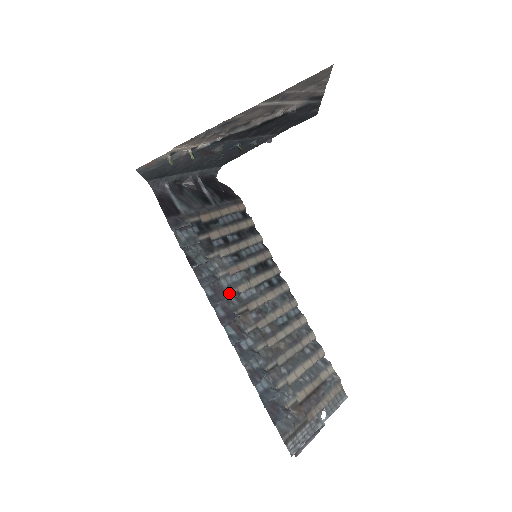
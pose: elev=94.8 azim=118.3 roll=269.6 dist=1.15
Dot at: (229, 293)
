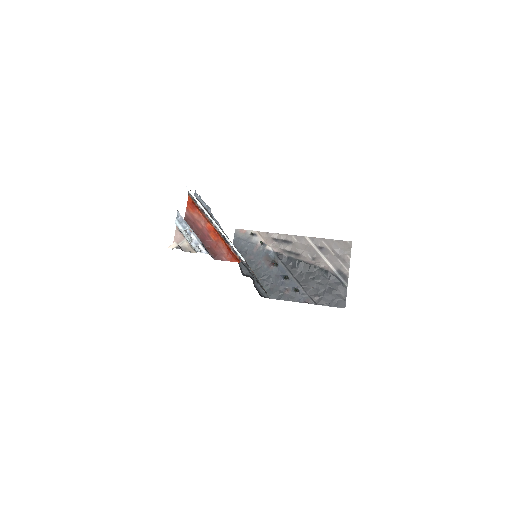
Dot at: occluded
